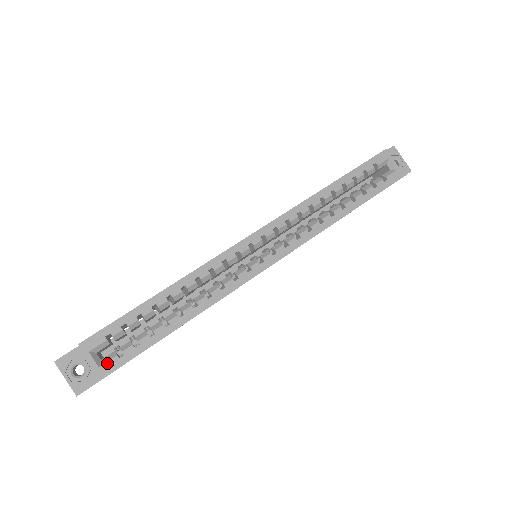
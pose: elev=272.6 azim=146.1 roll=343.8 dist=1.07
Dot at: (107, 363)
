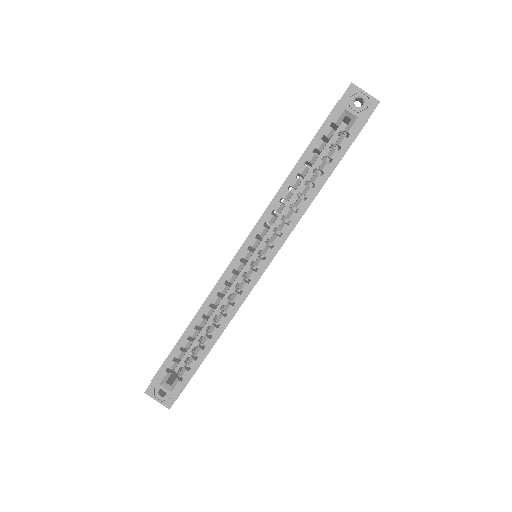
Dot at: (175, 388)
